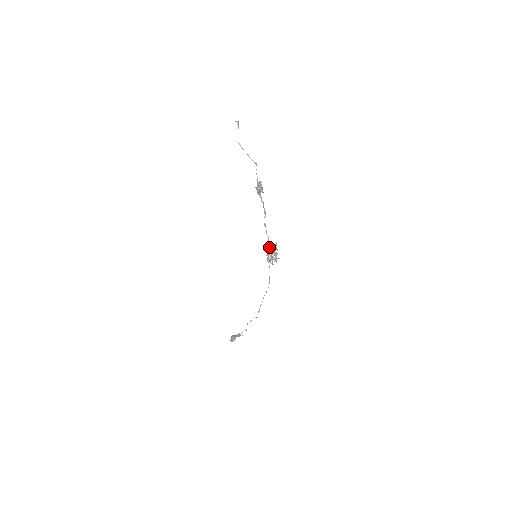
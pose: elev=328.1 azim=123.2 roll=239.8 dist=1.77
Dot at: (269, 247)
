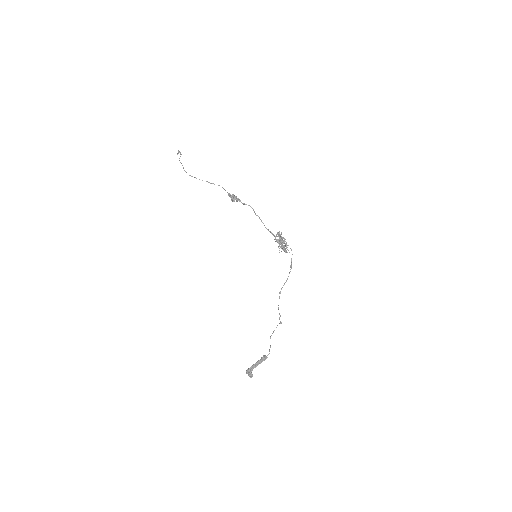
Dot at: occluded
